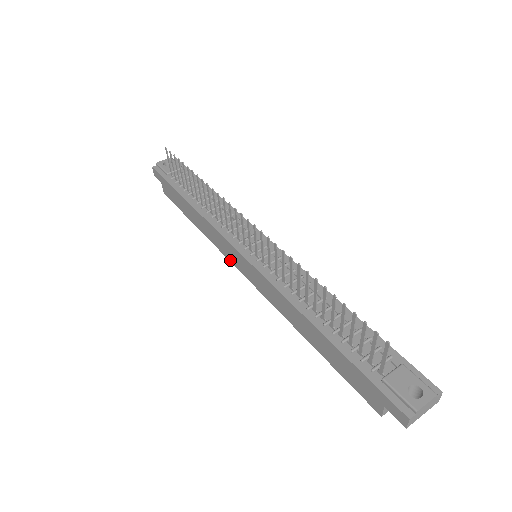
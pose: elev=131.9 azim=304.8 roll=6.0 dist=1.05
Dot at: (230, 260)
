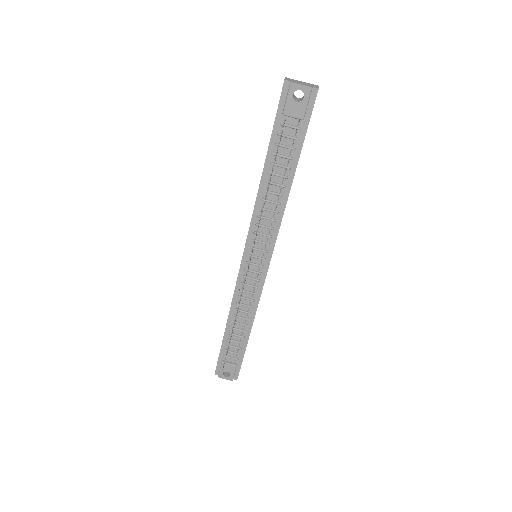
Dot at: occluded
